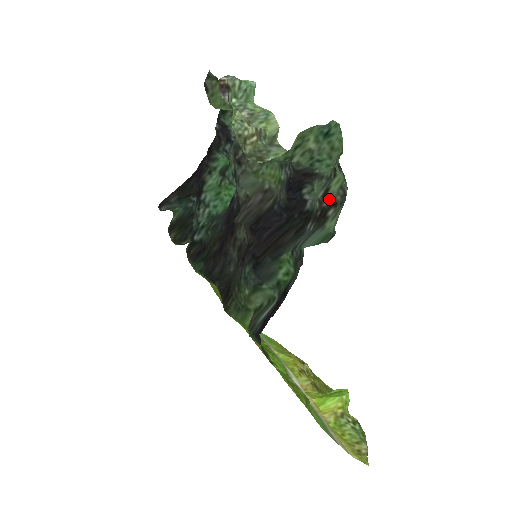
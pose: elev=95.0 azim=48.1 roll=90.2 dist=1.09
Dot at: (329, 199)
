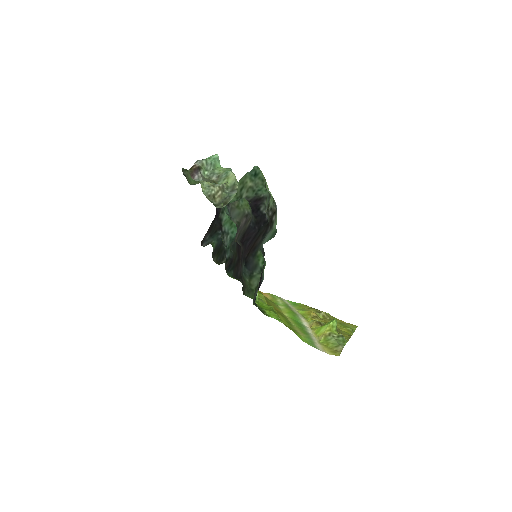
Dot at: (271, 211)
